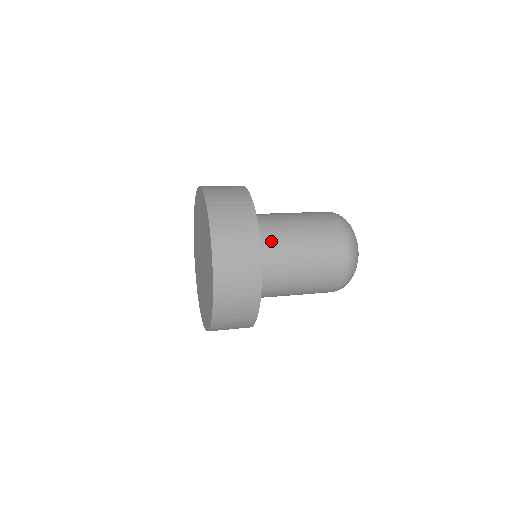
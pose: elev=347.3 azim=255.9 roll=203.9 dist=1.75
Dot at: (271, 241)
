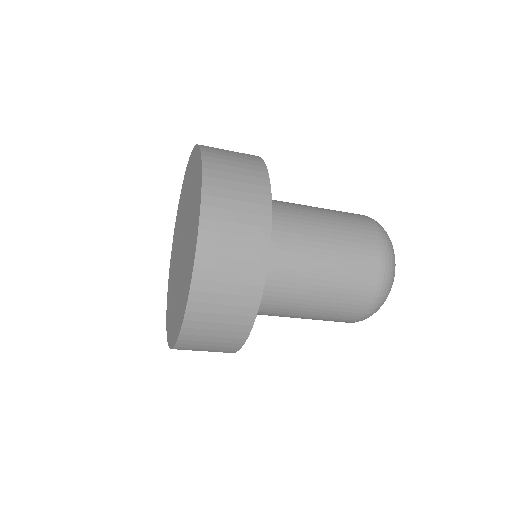
Dot at: (283, 230)
